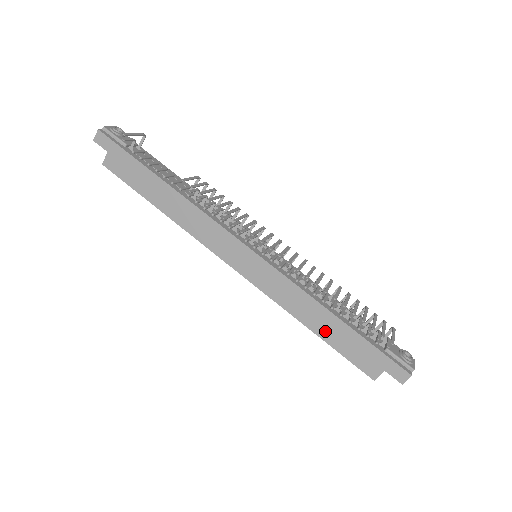
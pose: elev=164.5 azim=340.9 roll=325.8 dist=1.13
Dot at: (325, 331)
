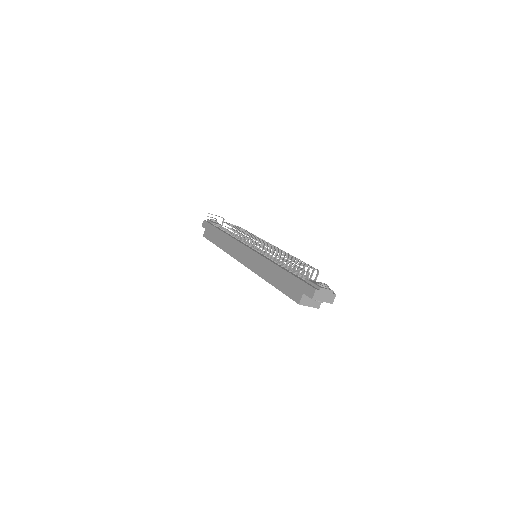
Dot at: (276, 281)
